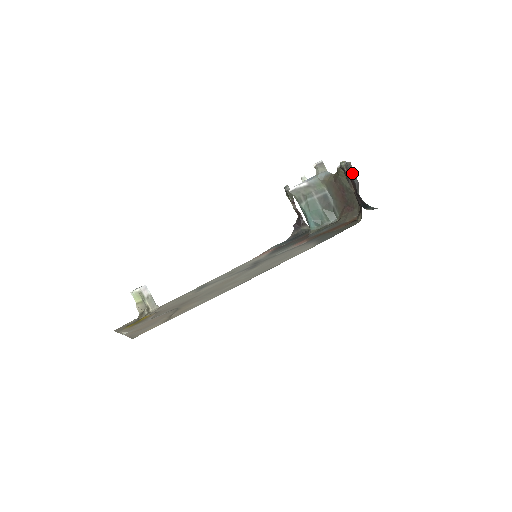
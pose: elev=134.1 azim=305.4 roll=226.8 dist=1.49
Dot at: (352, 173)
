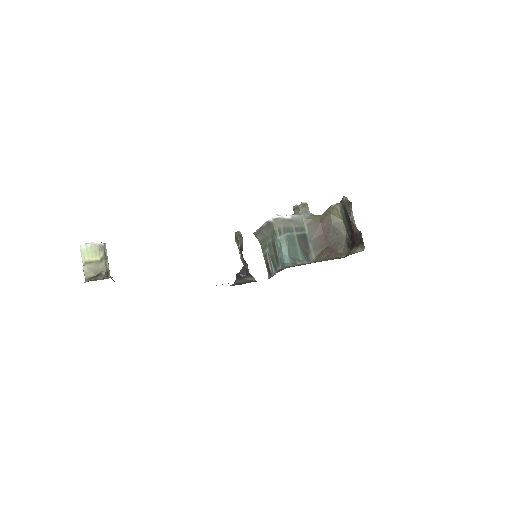
Dot at: occluded
